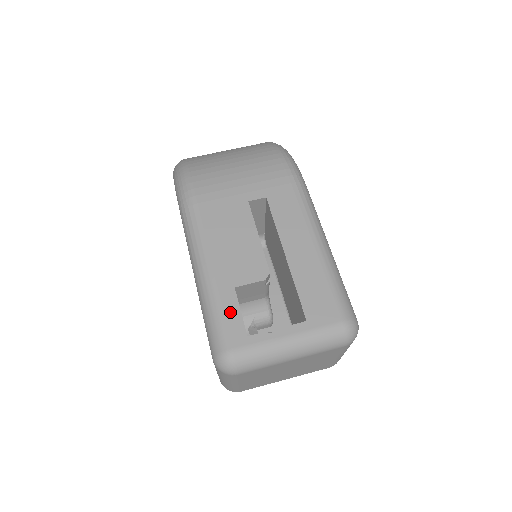
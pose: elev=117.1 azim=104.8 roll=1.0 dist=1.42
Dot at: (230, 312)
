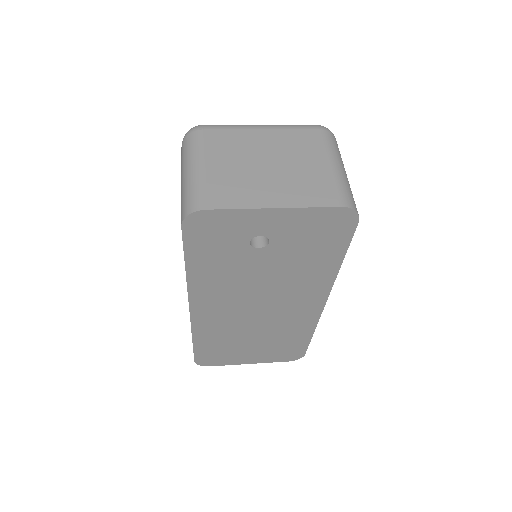
Dot at: occluded
